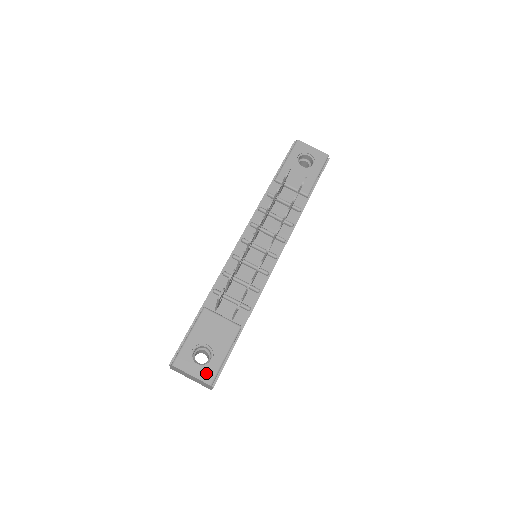
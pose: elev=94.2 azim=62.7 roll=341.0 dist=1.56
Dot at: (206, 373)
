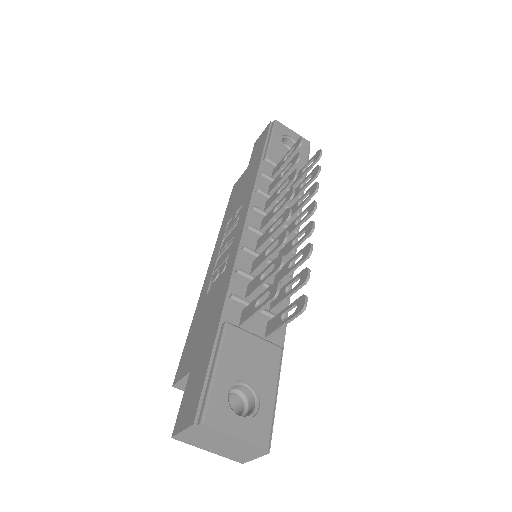
Dot at: (257, 429)
